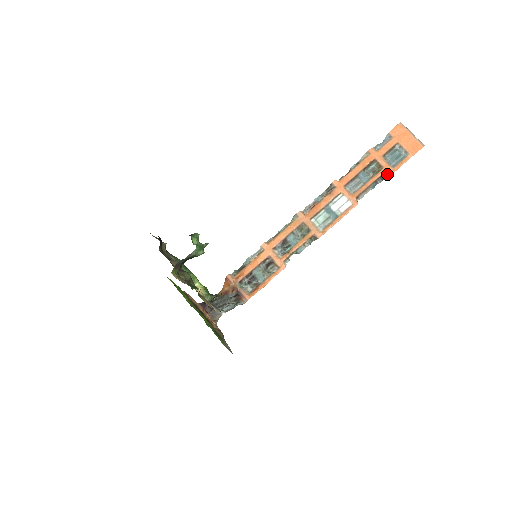
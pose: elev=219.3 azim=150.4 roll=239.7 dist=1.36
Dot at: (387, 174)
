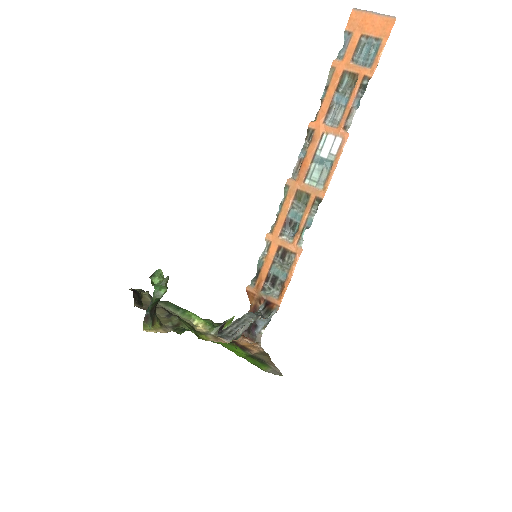
Dot at: (367, 79)
